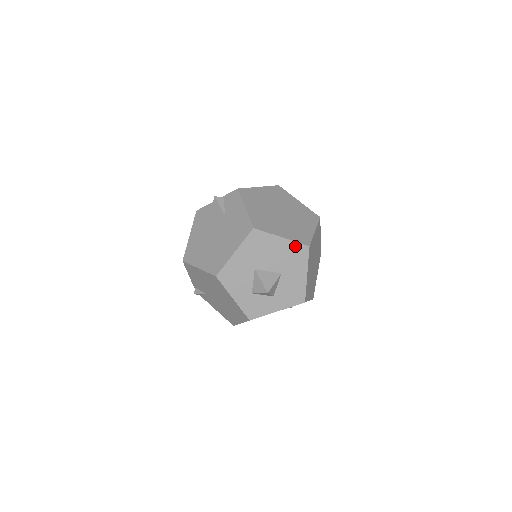
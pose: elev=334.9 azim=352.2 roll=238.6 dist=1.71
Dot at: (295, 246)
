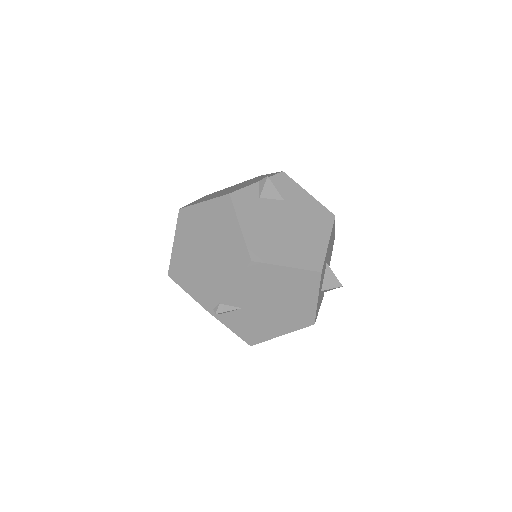
Dot at: occluded
